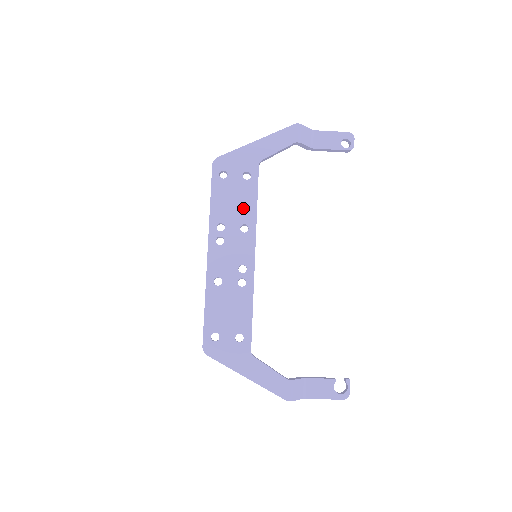
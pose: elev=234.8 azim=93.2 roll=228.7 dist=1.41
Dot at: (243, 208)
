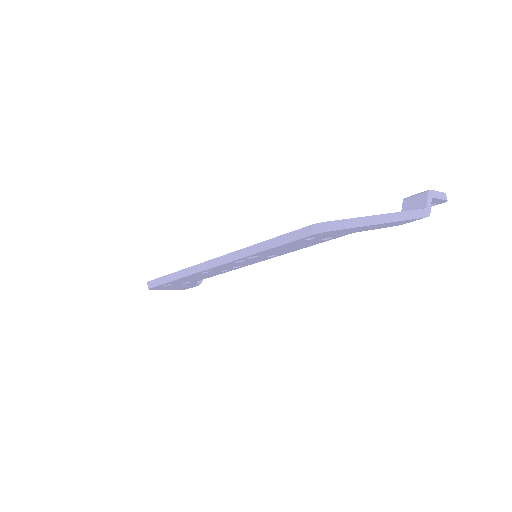
Dot at: (290, 250)
